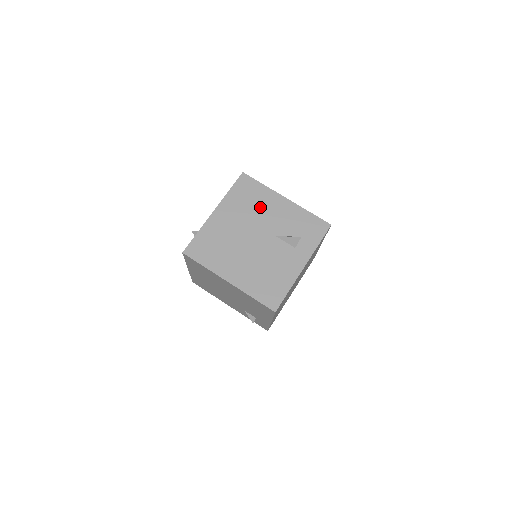
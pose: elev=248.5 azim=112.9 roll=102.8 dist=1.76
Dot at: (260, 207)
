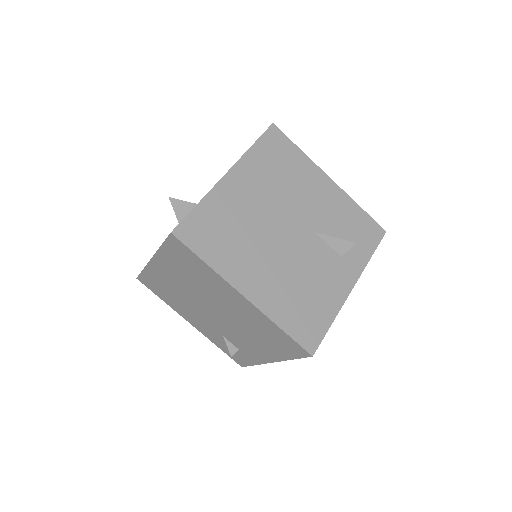
Dot at: (295, 183)
